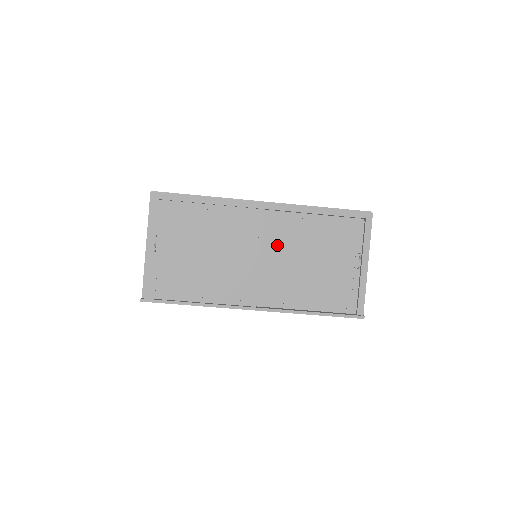
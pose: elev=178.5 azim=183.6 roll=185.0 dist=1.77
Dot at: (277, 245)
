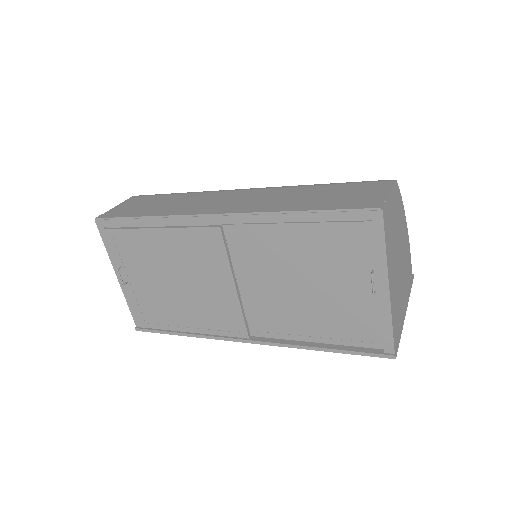
Dot at: (252, 266)
